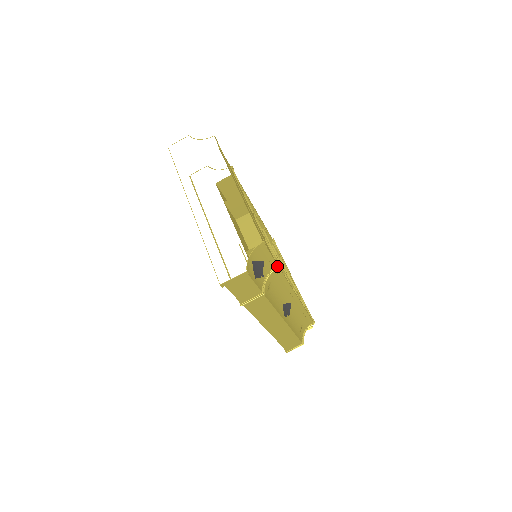
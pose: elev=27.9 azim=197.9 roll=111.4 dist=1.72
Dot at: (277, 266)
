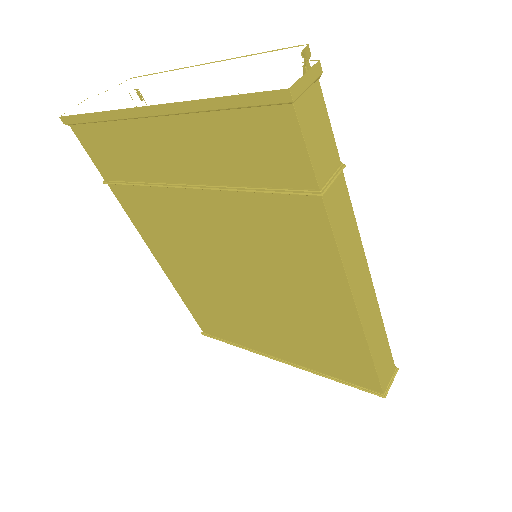
Dot at: occluded
